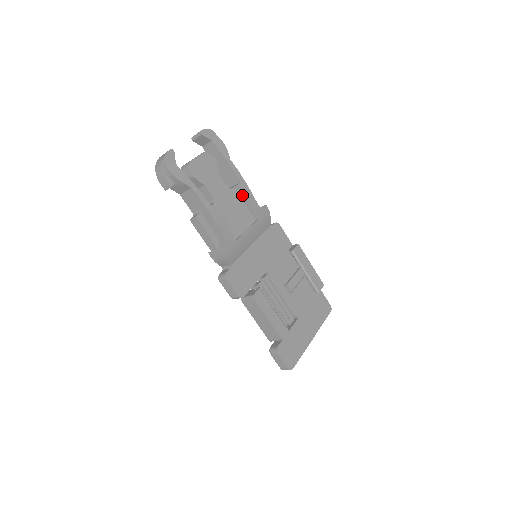
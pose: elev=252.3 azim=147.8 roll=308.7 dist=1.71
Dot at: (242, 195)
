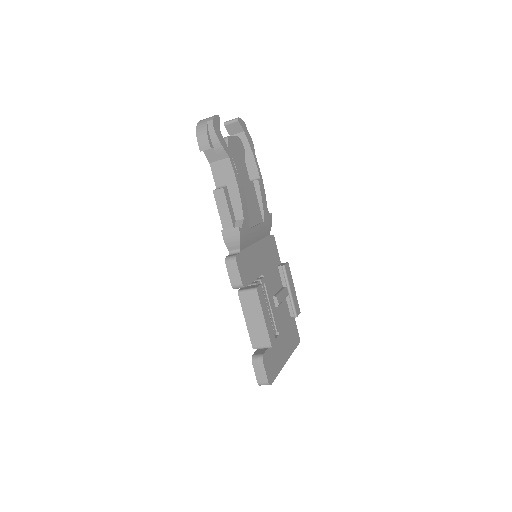
Dot at: (258, 191)
